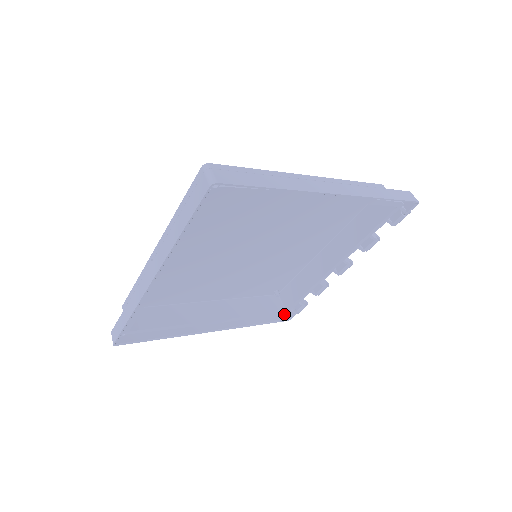
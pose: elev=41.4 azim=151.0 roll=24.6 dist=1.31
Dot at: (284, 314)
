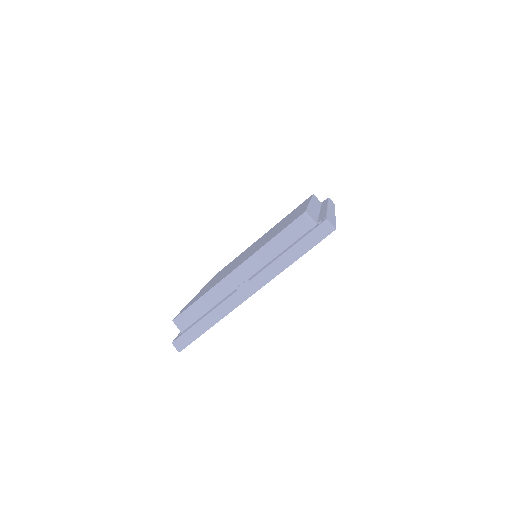
Dot at: occluded
